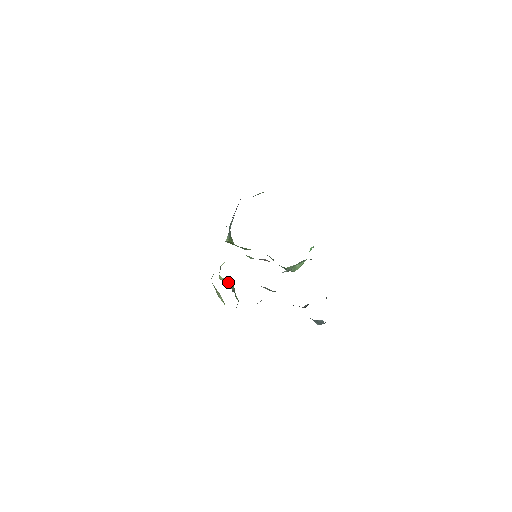
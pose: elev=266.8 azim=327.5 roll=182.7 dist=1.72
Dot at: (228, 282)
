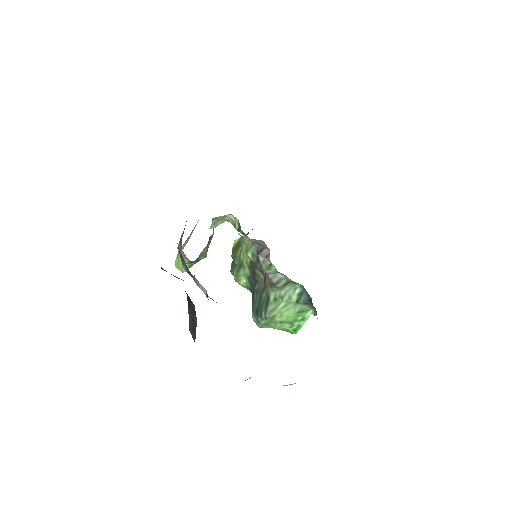
Dot at: occluded
